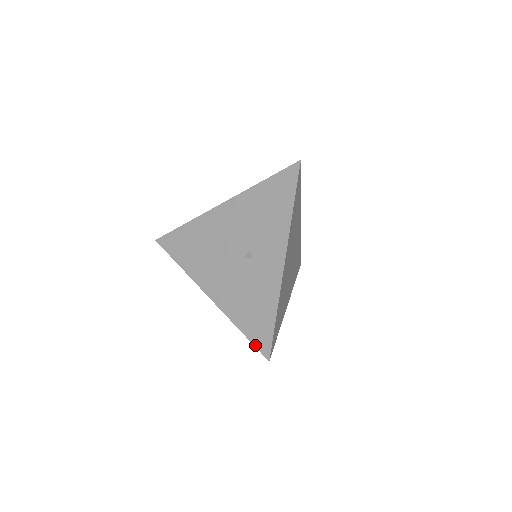
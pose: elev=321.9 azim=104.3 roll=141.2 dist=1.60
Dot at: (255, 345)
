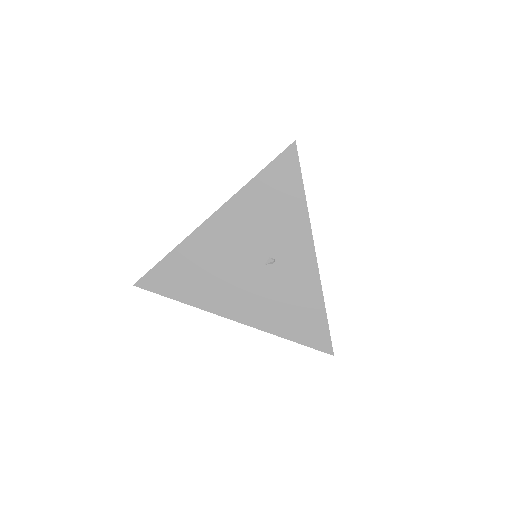
Dot at: (312, 347)
